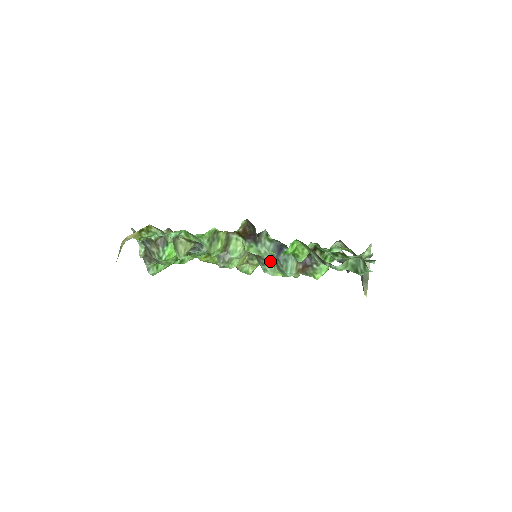
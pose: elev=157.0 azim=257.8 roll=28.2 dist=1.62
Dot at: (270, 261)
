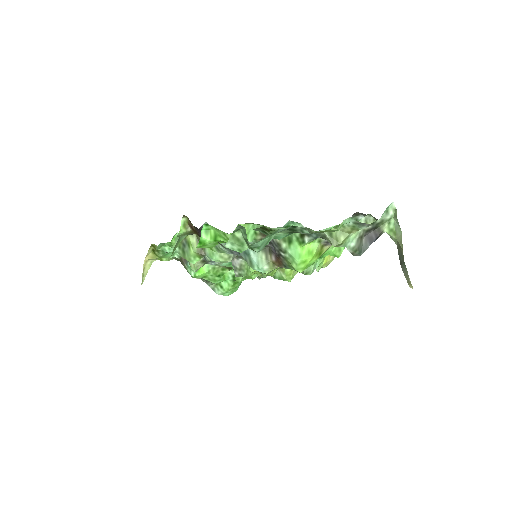
Dot at: occluded
